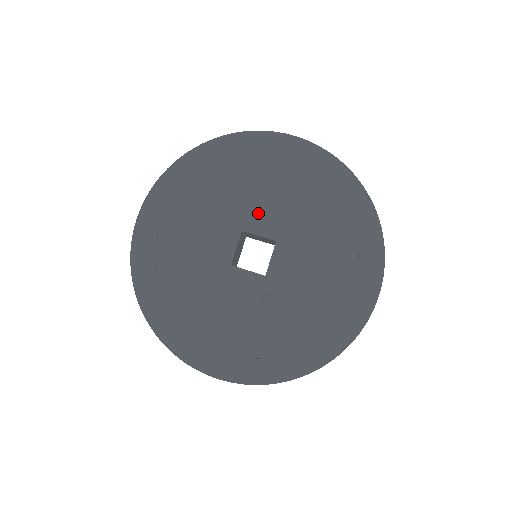
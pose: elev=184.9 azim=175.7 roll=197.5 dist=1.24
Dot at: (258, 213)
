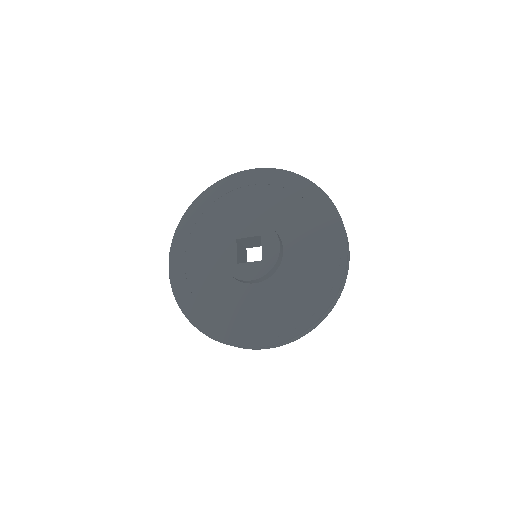
Dot at: (243, 223)
